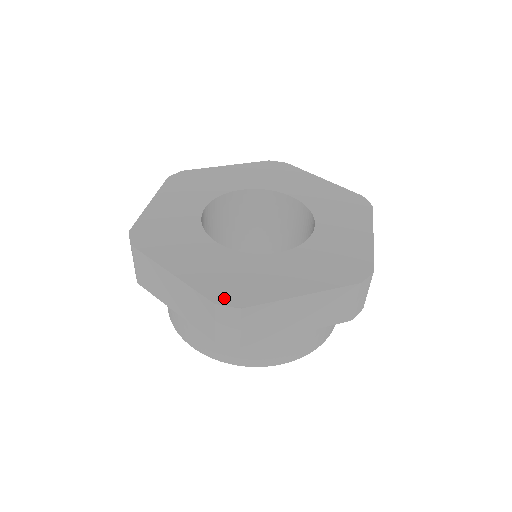
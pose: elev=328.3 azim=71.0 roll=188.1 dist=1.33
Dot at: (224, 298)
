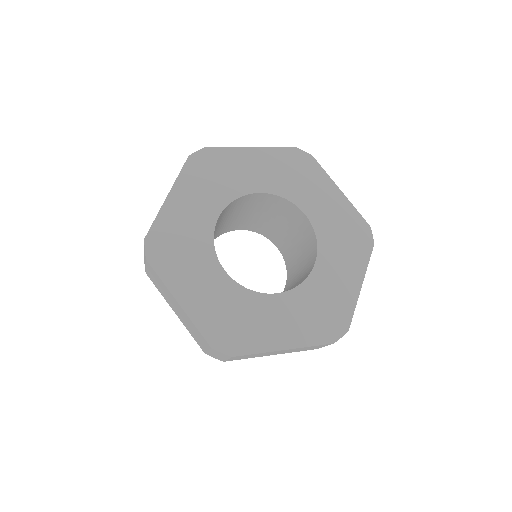
Dot at: (334, 334)
